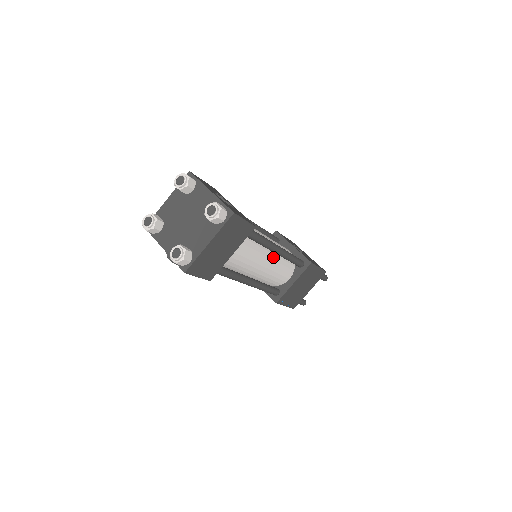
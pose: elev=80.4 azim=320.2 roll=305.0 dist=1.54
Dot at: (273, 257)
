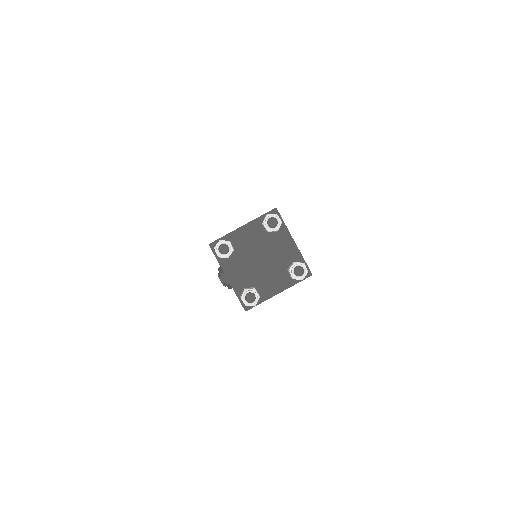
Dot at: occluded
